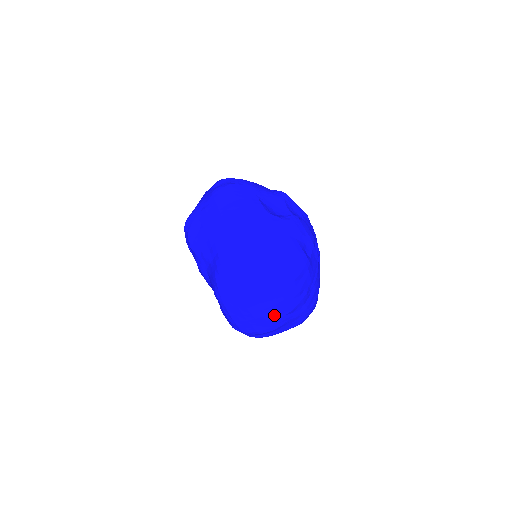
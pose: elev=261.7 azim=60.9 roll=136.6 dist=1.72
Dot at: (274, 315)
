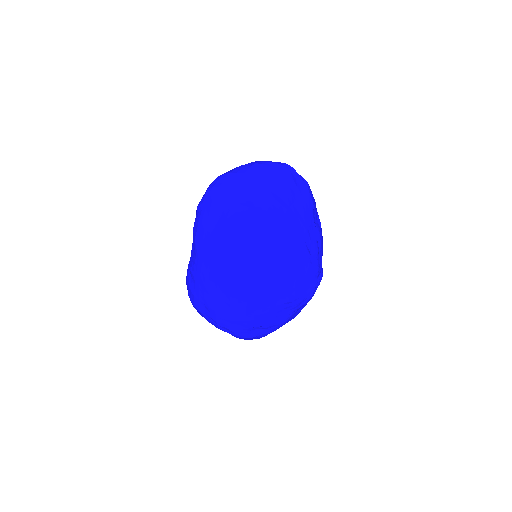
Dot at: (261, 168)
